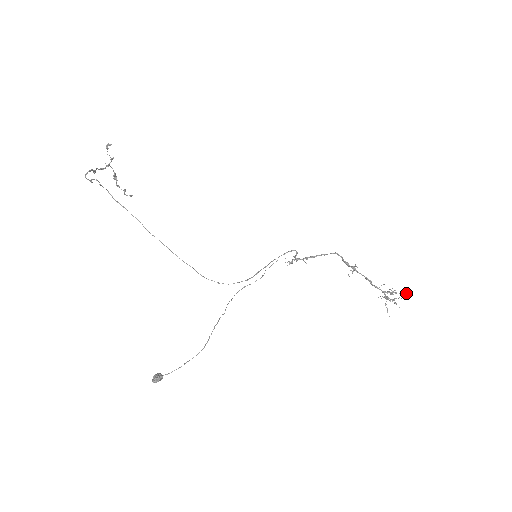
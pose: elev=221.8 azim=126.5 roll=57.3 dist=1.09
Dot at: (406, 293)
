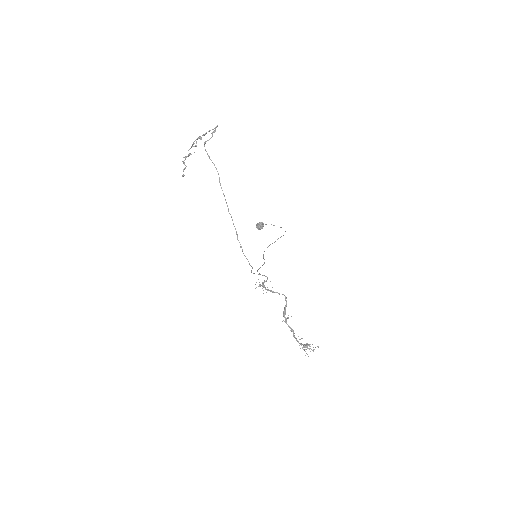
Dot at: (318, 347)
